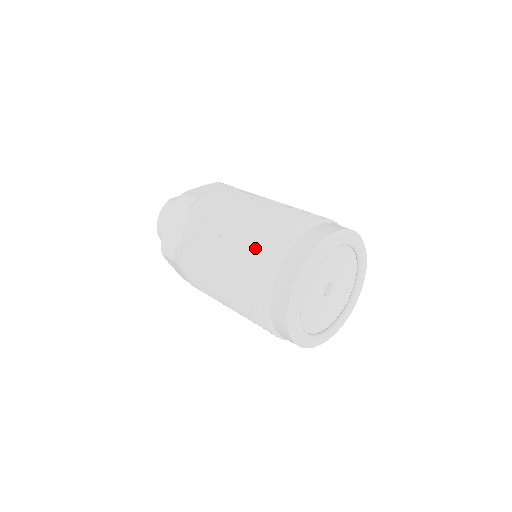
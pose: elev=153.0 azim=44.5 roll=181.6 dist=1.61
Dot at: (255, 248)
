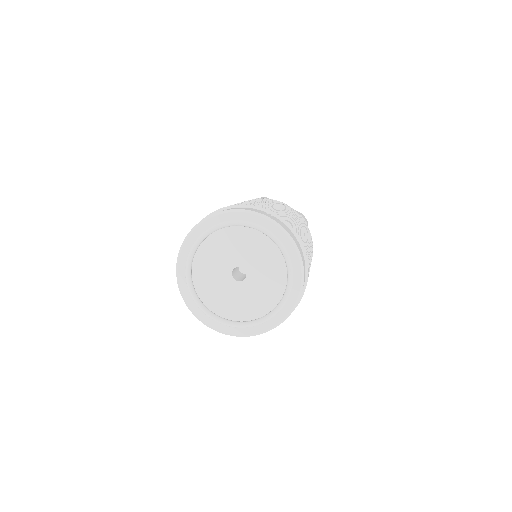
Dot at: occluded
